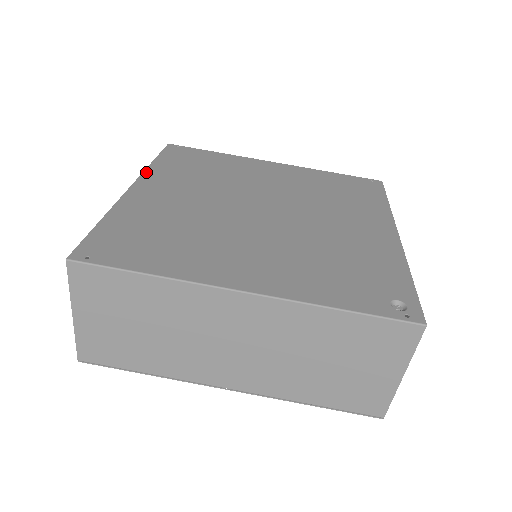
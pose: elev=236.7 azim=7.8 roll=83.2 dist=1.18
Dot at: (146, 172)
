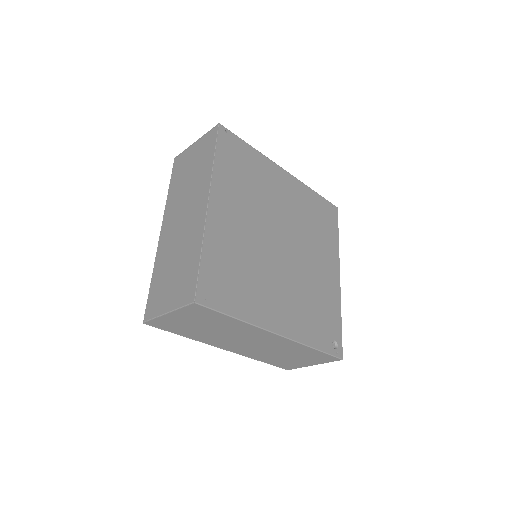
Dot at: (214, 178)
